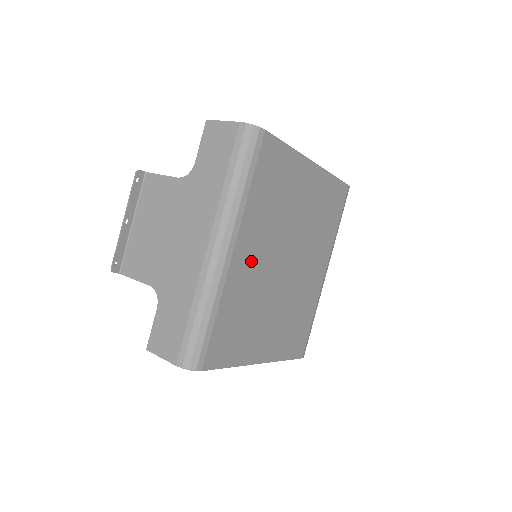
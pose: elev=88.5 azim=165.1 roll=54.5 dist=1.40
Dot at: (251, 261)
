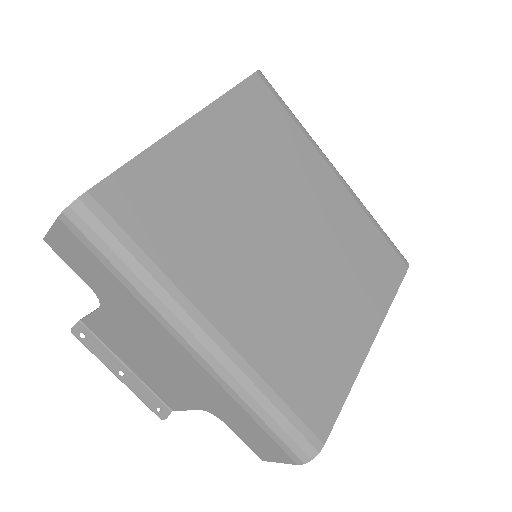
Dot at: (246, 302)
